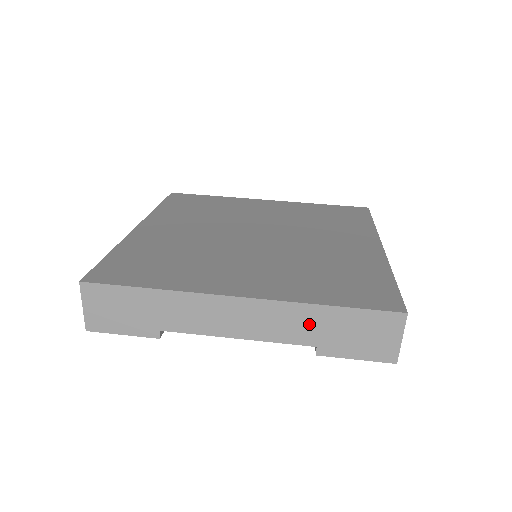
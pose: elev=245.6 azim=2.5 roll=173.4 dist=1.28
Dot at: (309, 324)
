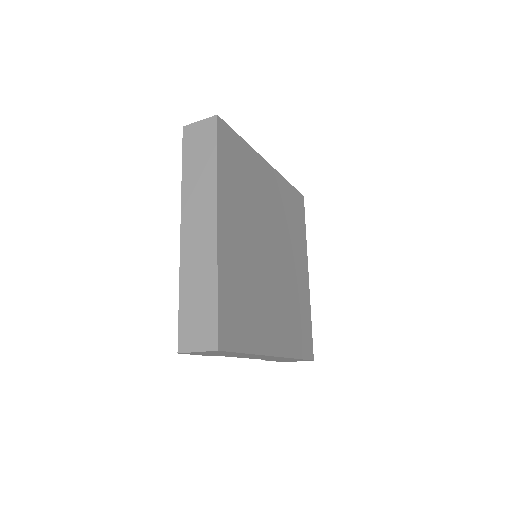
Dot at: (281, 359)
